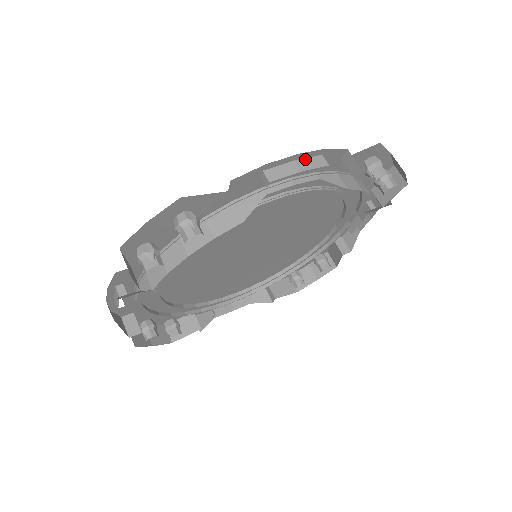
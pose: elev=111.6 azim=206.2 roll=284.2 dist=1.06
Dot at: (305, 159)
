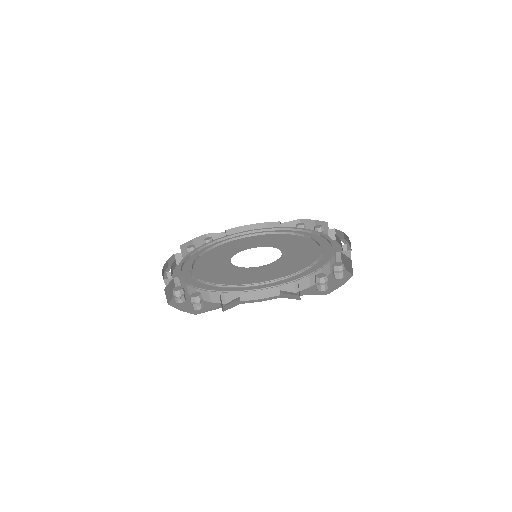
Dot at: (267, 291)
